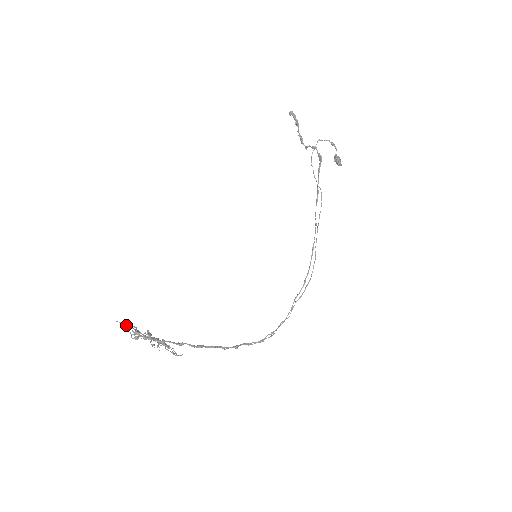
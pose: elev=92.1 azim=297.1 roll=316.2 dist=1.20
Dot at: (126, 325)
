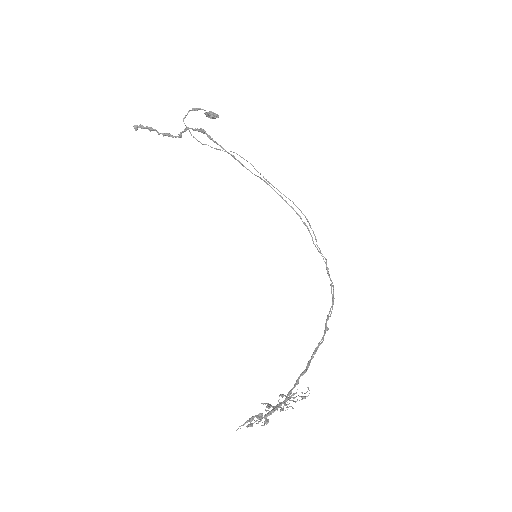
Dot at: (249, 425)
